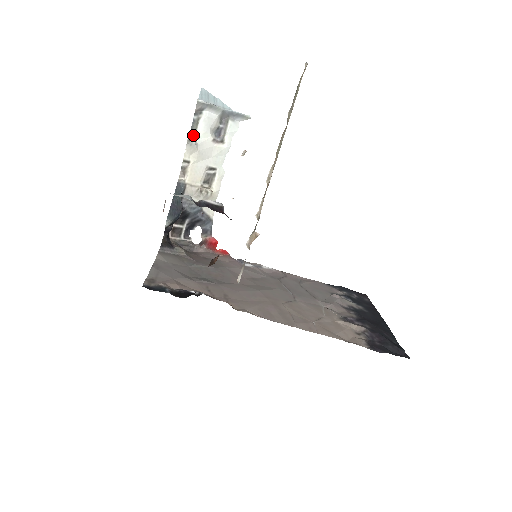
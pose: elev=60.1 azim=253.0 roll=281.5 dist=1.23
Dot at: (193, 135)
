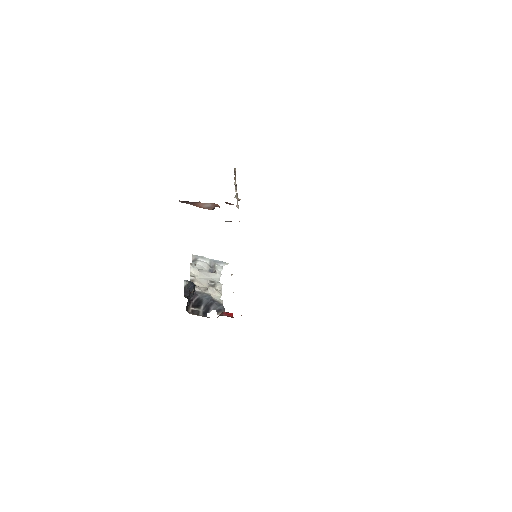
Dot at: (194, 265)
